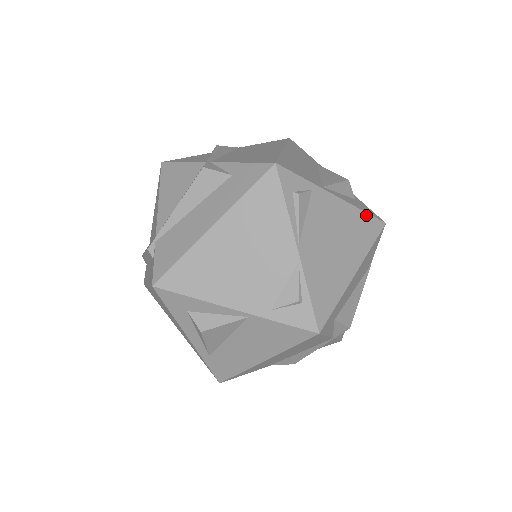
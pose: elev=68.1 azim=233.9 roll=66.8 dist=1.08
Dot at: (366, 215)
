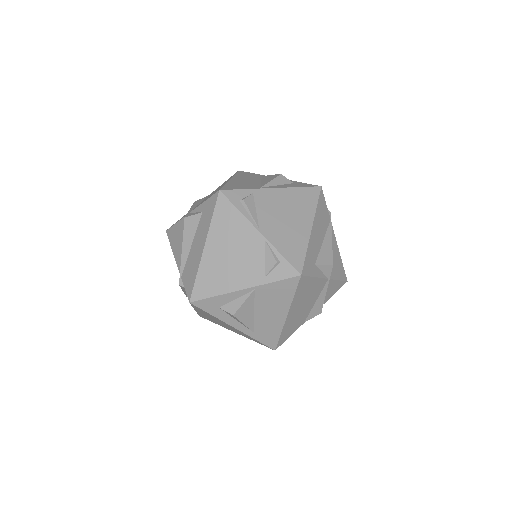
Dot at: (302, 189)
